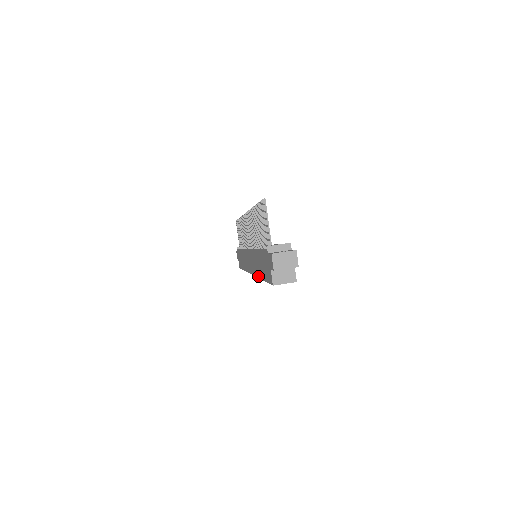
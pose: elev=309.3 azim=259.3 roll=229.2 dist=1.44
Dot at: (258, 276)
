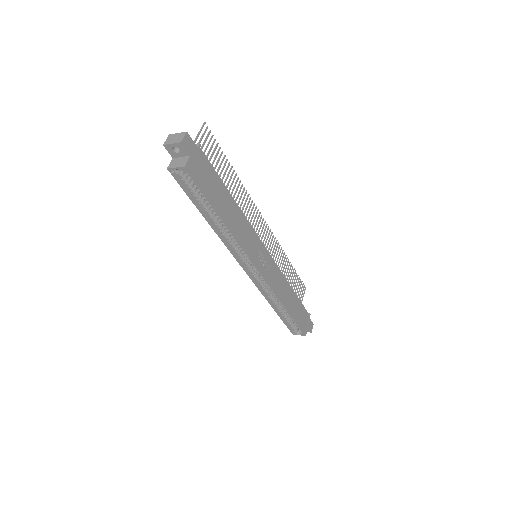
Dot at: (215, 230)
